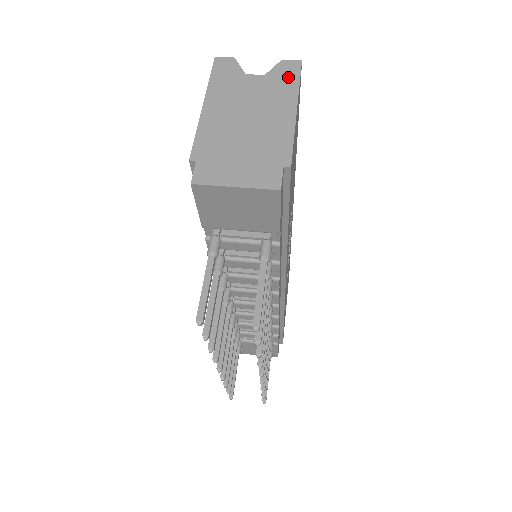
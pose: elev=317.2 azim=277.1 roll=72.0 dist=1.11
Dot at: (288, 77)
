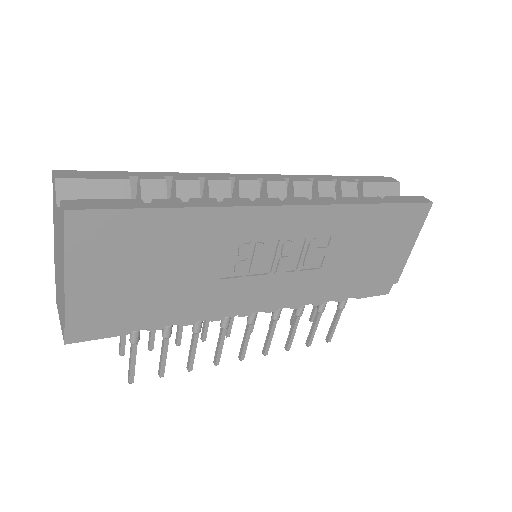
Dot at: (62, 229)
